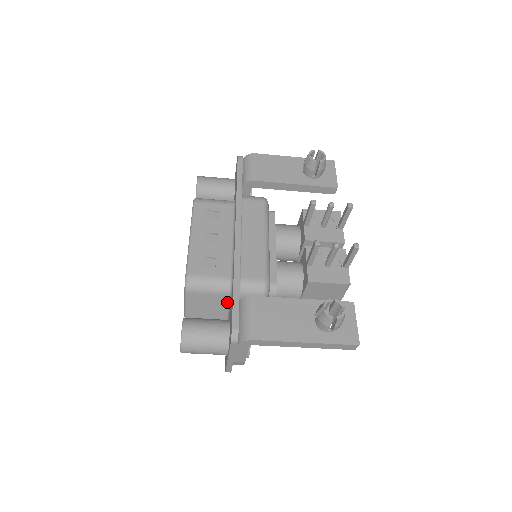
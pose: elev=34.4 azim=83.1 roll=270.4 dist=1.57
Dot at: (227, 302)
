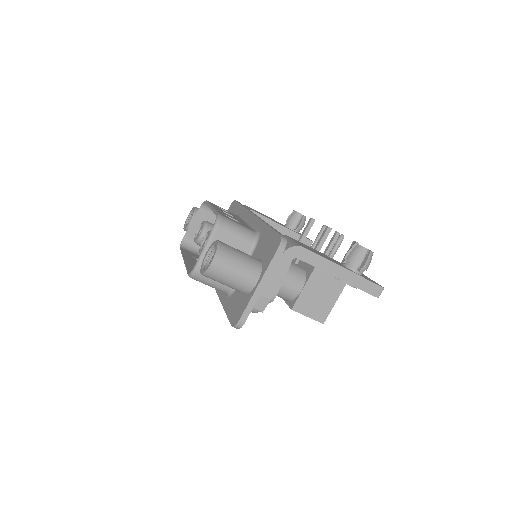
Dot at: occluded
